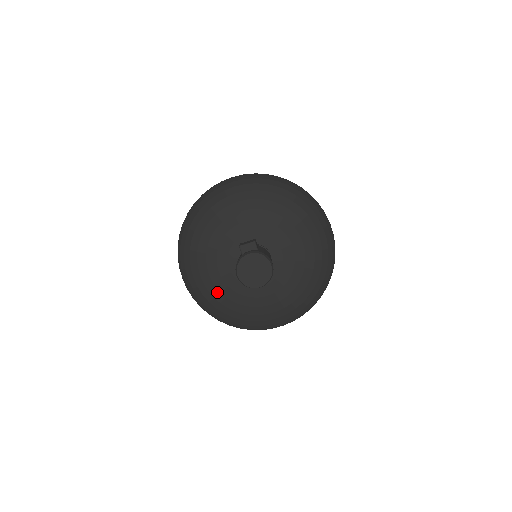
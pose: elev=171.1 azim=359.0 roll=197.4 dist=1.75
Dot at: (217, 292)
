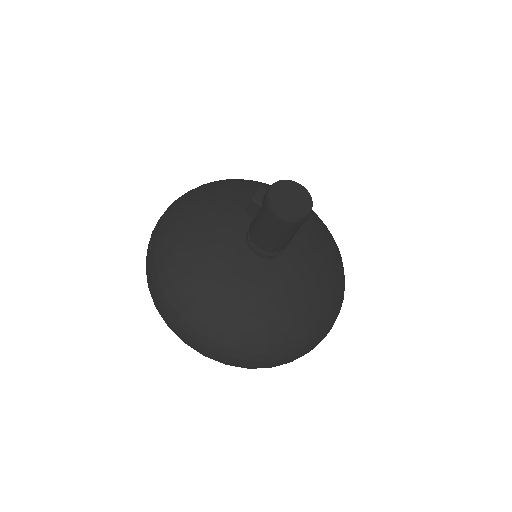
Dot at: (257, 308)
